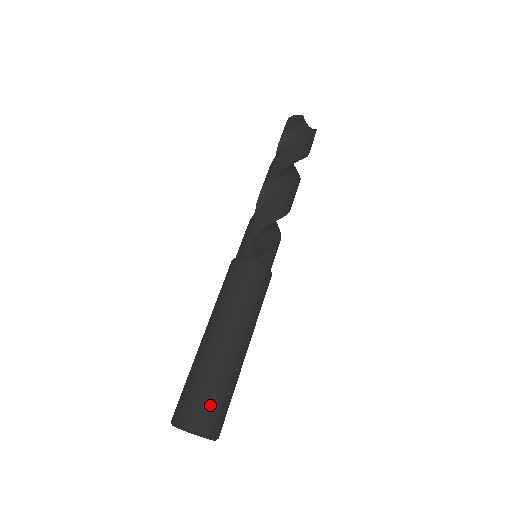
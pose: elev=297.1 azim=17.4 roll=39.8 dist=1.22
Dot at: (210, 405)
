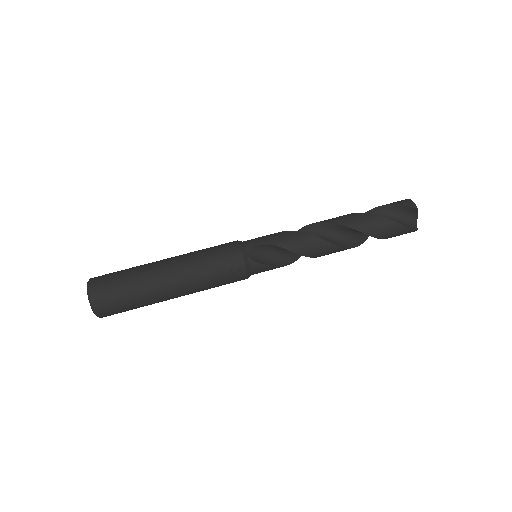
Dot at: (112, 297)
